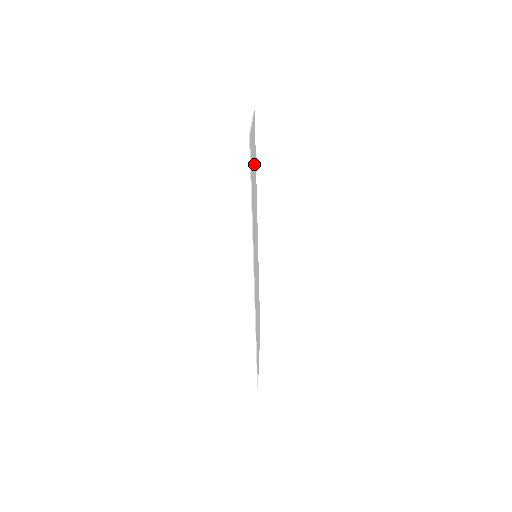
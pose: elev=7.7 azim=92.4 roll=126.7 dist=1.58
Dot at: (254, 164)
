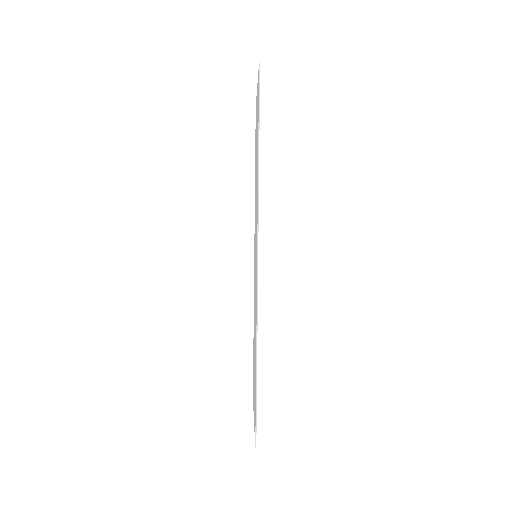
Dot at: occluded
